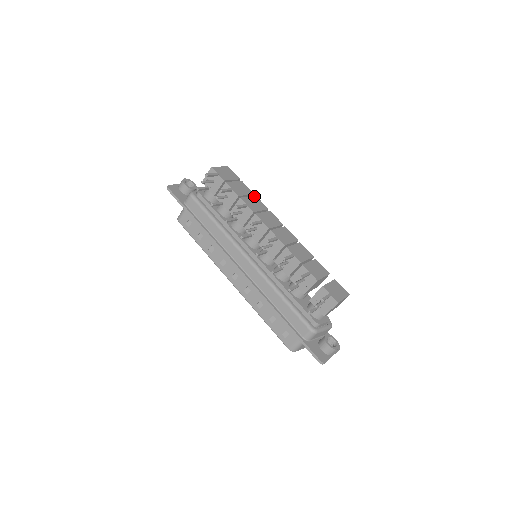
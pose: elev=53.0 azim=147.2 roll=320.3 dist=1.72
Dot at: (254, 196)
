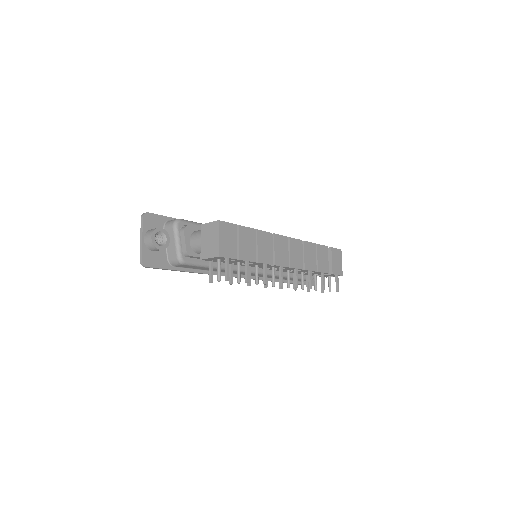
Dot at: (258, 234)
